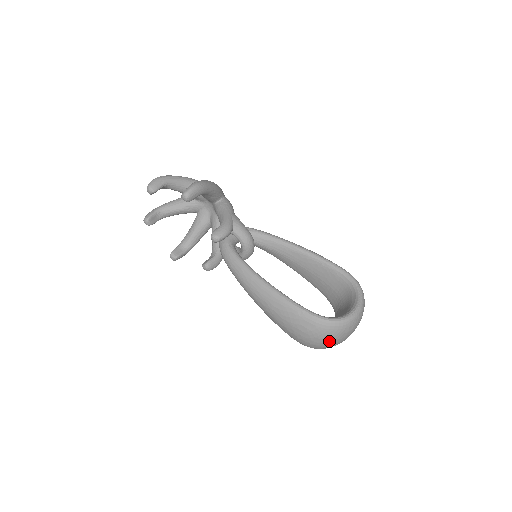
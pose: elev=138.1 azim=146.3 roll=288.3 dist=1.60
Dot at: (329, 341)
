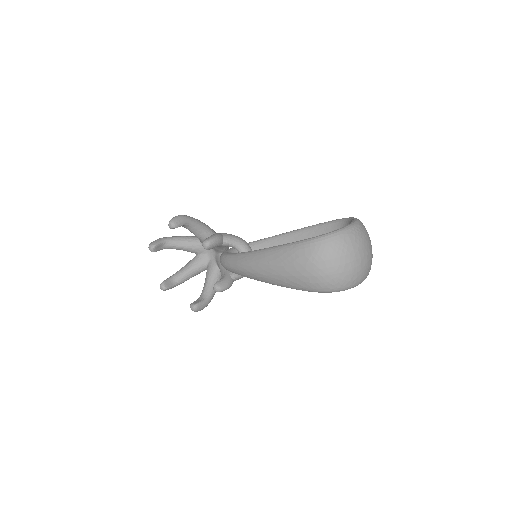
Dot at: (337, 260)
